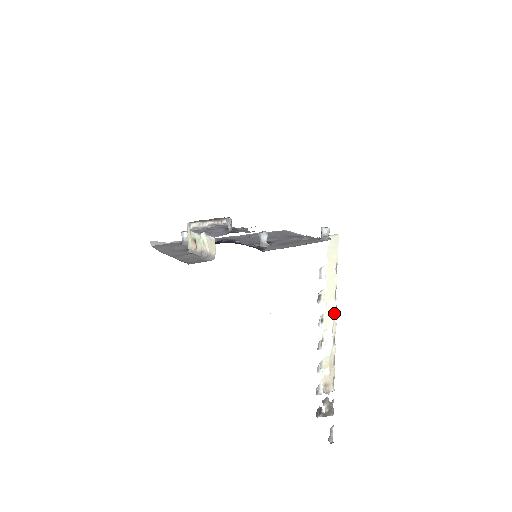
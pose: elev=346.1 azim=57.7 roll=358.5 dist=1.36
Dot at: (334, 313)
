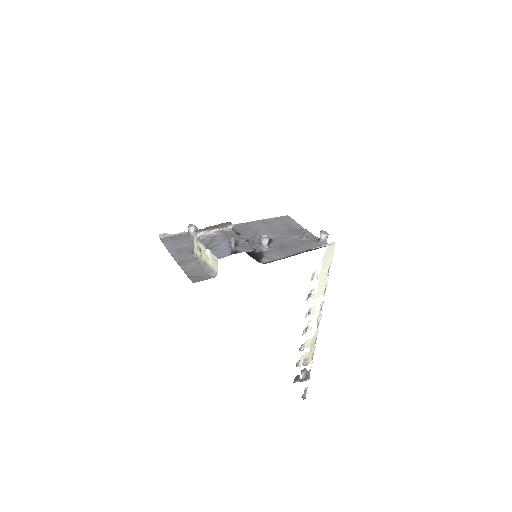
Dot at: (321, 306)
